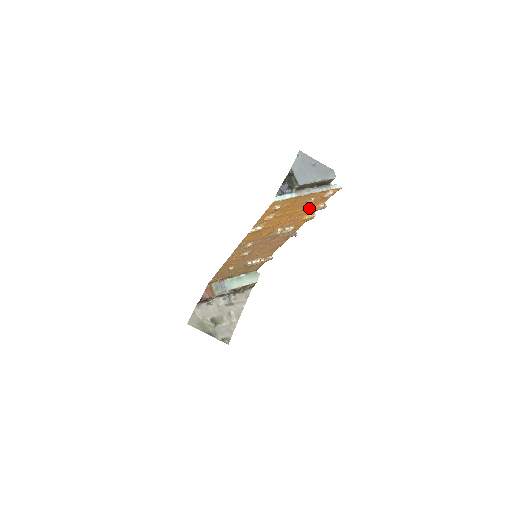
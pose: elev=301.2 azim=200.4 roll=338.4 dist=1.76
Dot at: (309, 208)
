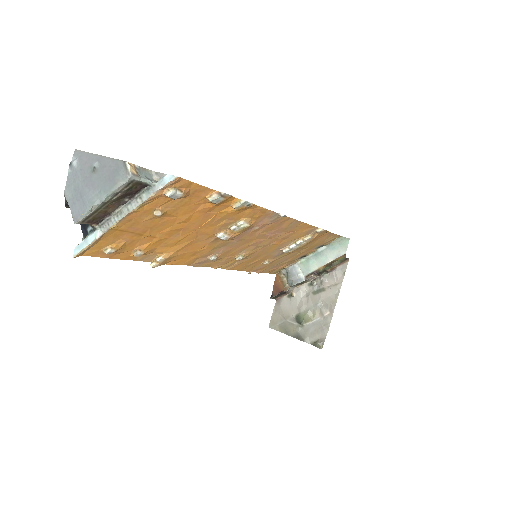
Dot at: (199, 208)
